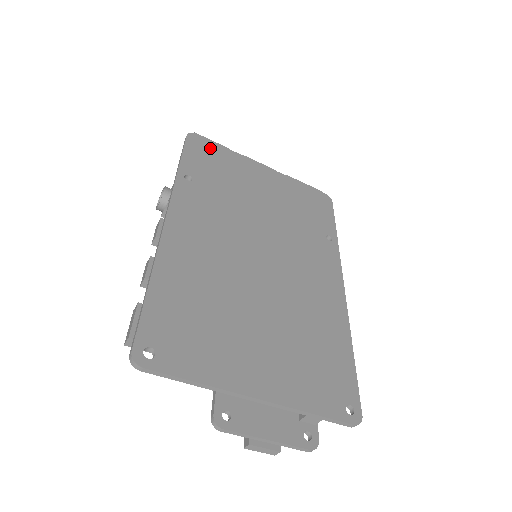
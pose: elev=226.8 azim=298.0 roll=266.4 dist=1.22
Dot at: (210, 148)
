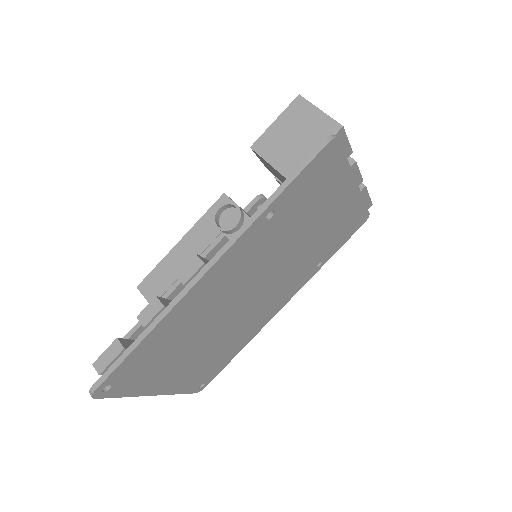
Dot at: (332, 164)
